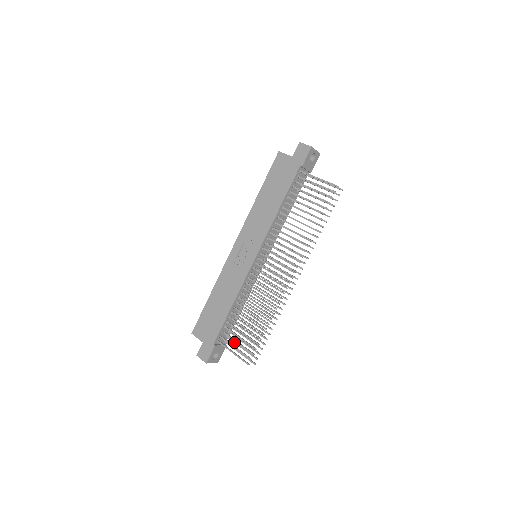
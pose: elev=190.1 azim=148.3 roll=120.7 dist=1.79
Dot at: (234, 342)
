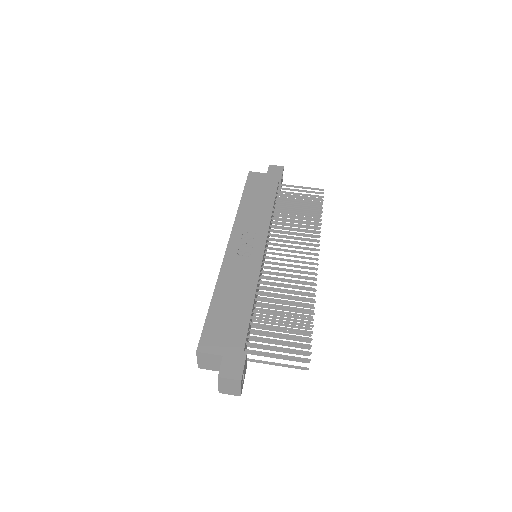
Dot at: occluded
